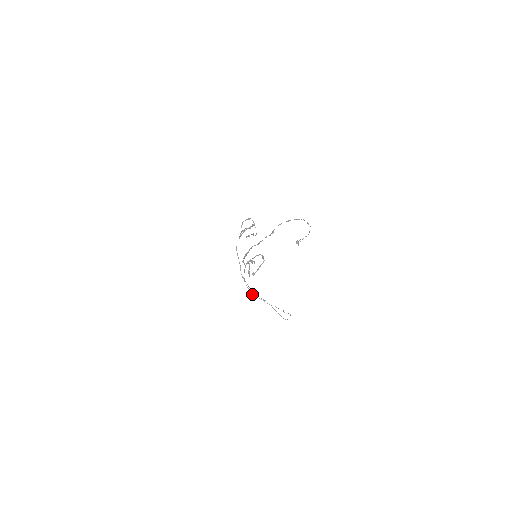
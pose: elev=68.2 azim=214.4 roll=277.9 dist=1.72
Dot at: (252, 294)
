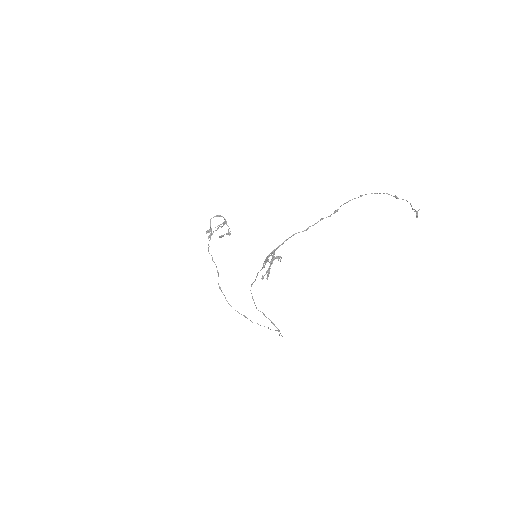
Dot at: (255, 305)
